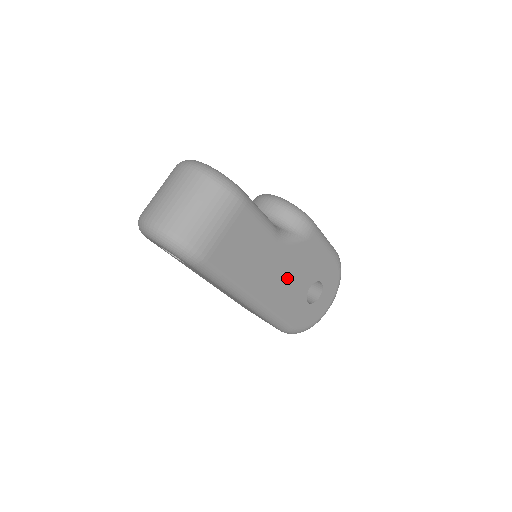
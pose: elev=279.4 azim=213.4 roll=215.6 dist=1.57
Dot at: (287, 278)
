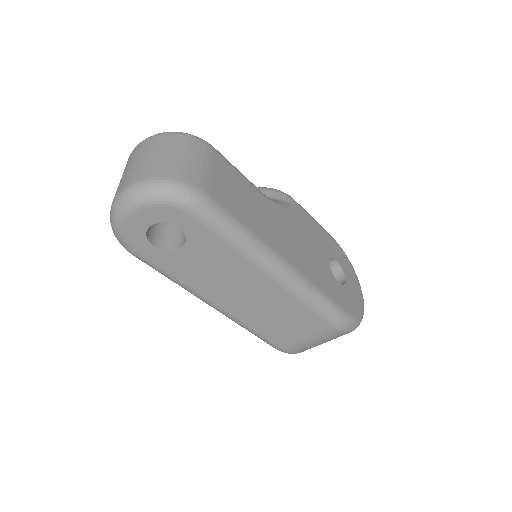
Dot at: (301, 246)
